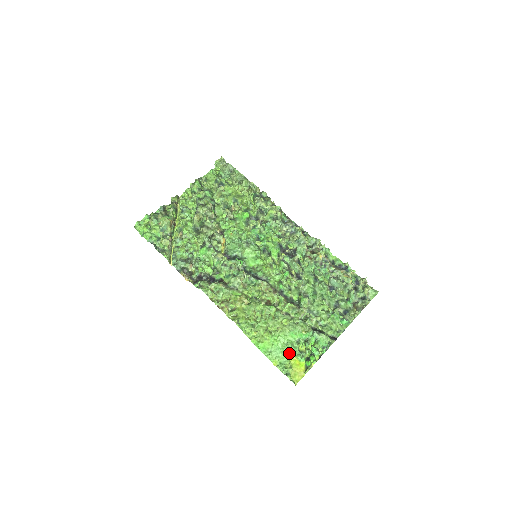
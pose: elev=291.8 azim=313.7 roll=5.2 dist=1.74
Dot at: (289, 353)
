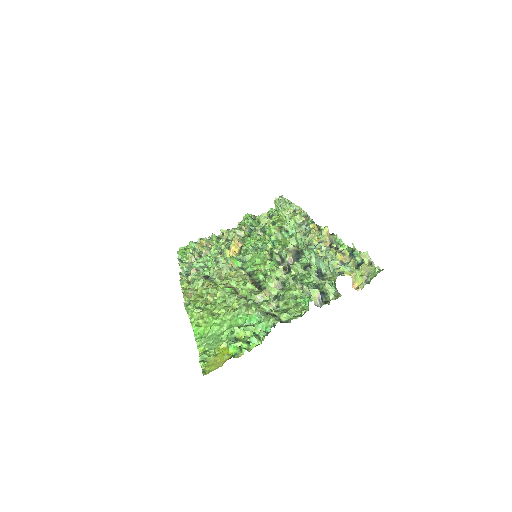
Dot at: (224, 341)
